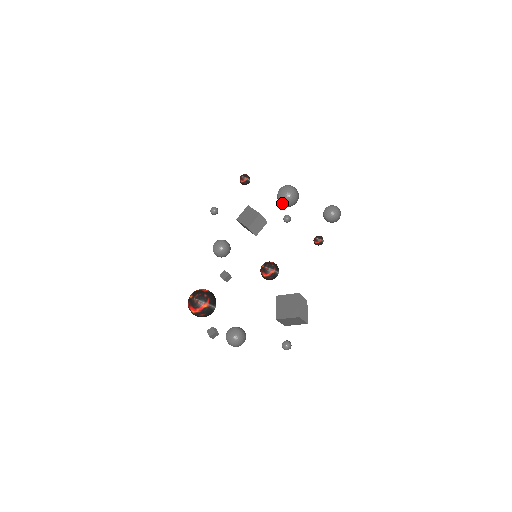
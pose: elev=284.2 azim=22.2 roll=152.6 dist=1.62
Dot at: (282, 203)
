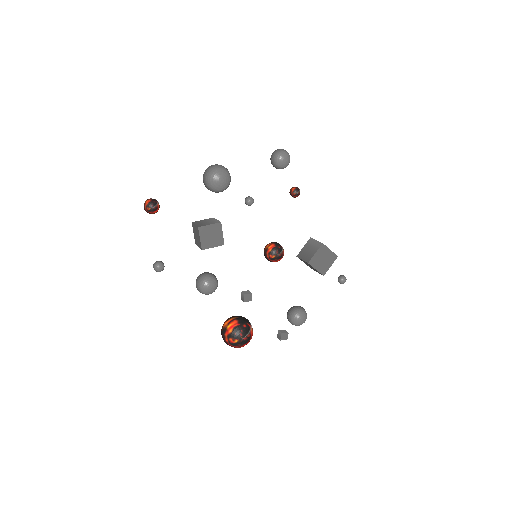
Dot at: occluded
